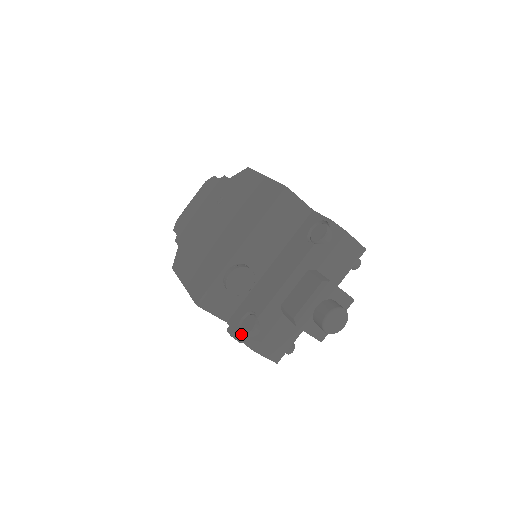
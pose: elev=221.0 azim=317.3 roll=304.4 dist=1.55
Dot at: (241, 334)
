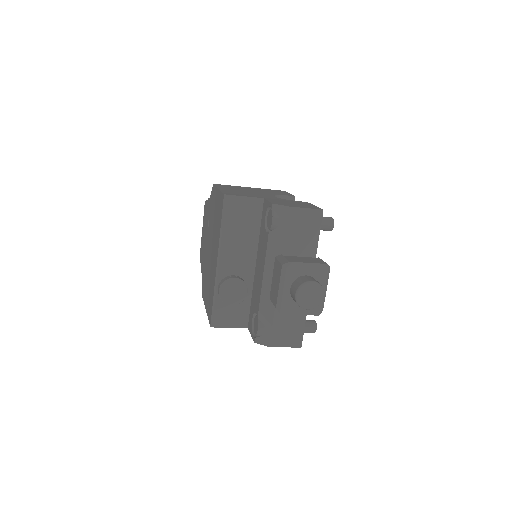
Dot at: occluded
